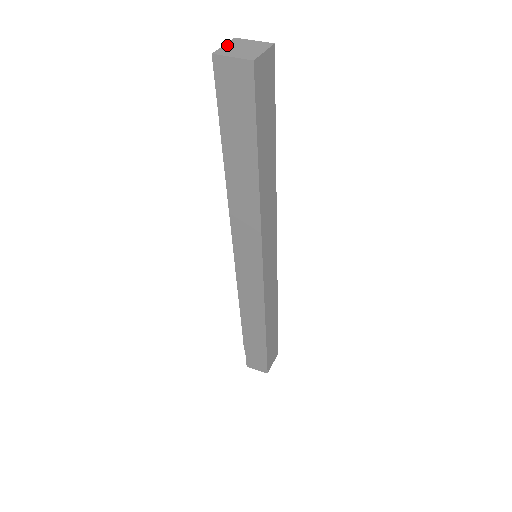
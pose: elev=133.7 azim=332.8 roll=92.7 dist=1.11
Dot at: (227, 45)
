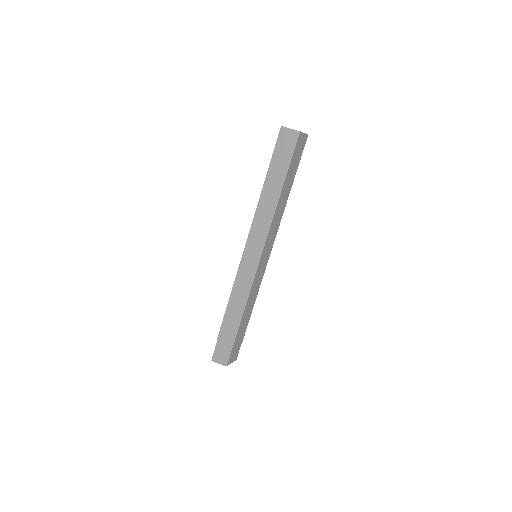
Dot at: occluded
